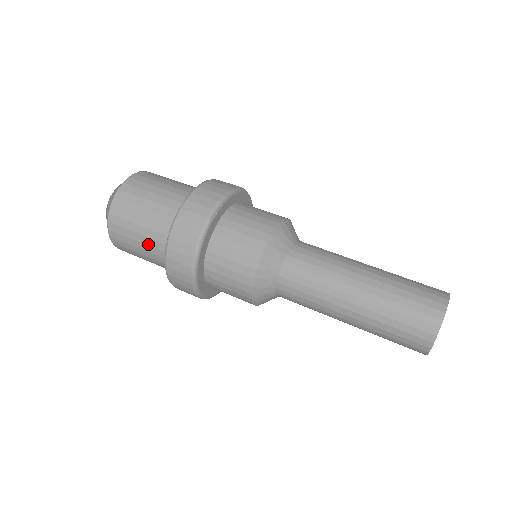
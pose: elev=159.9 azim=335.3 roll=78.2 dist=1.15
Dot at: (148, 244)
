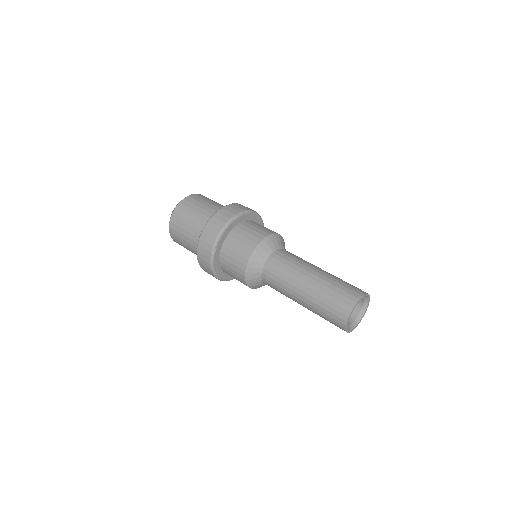
Dot at: occluded
